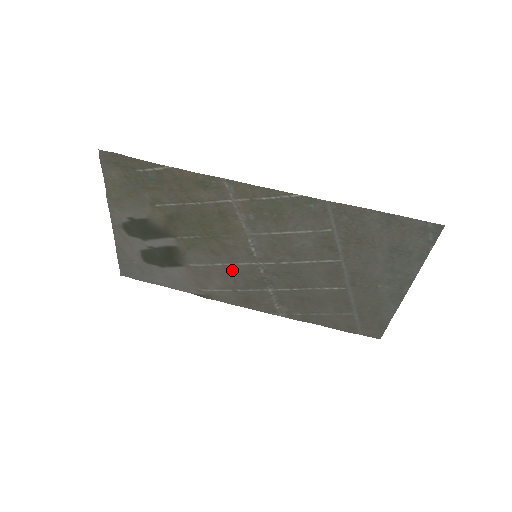
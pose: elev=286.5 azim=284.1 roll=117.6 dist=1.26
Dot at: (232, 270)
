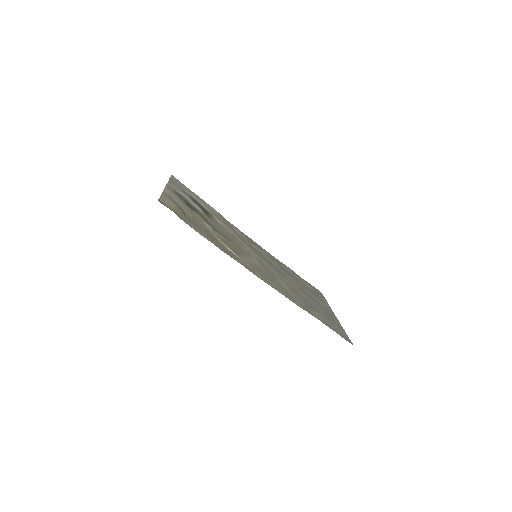
Dot at: (242, 240)
